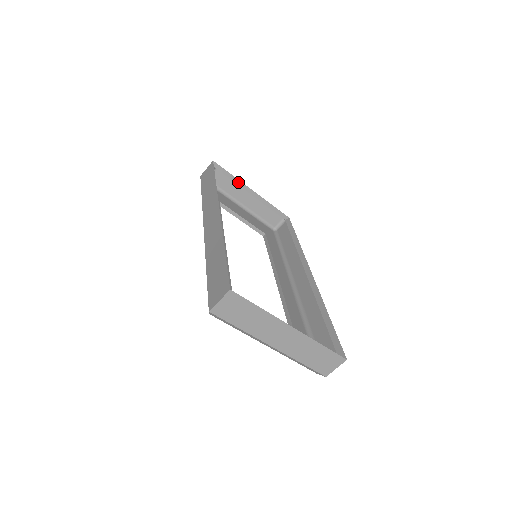
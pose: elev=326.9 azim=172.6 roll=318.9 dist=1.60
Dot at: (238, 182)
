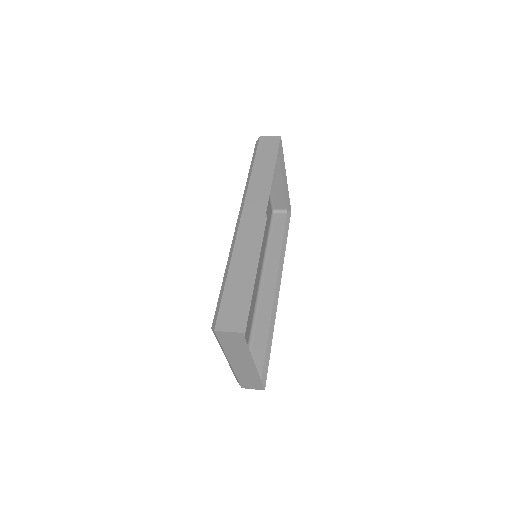
Dot at: (283, 164)
